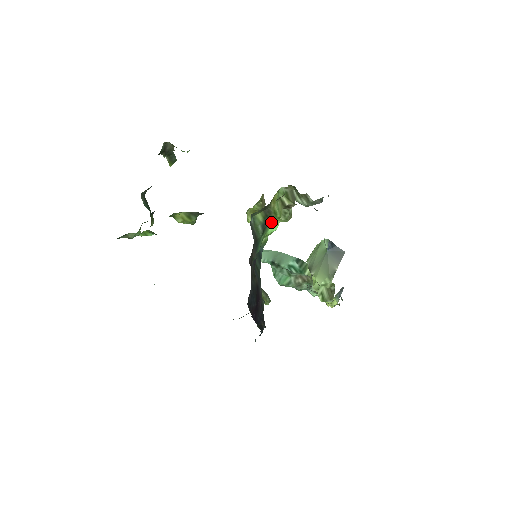
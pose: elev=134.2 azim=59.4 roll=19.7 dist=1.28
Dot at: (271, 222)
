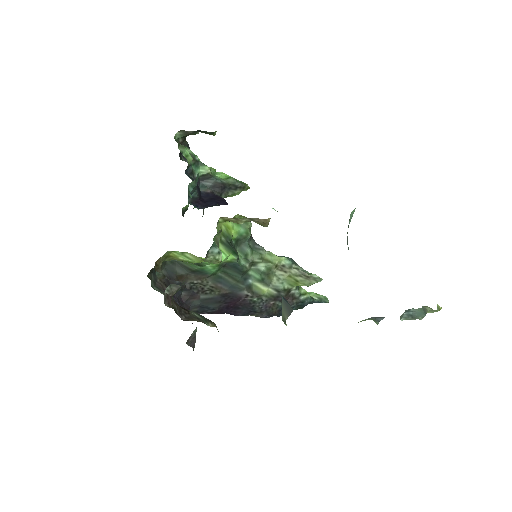
Dot at: occluded
